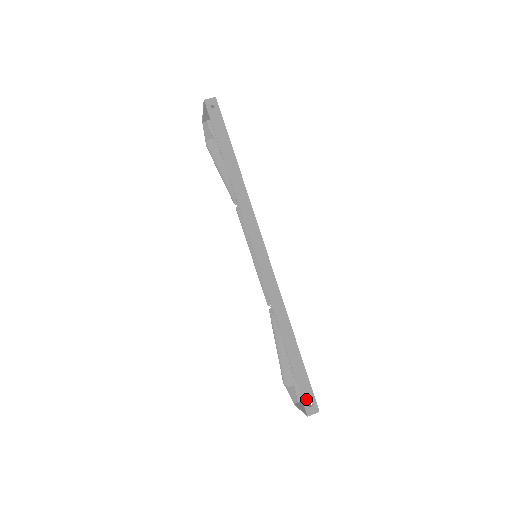
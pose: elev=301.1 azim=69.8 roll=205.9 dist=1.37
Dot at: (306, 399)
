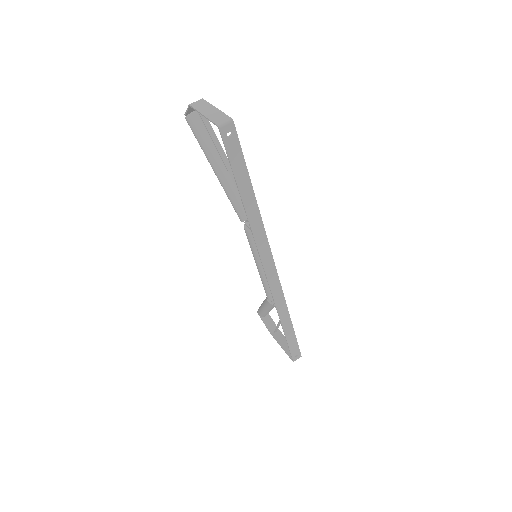
Dot at: (294, 354)
